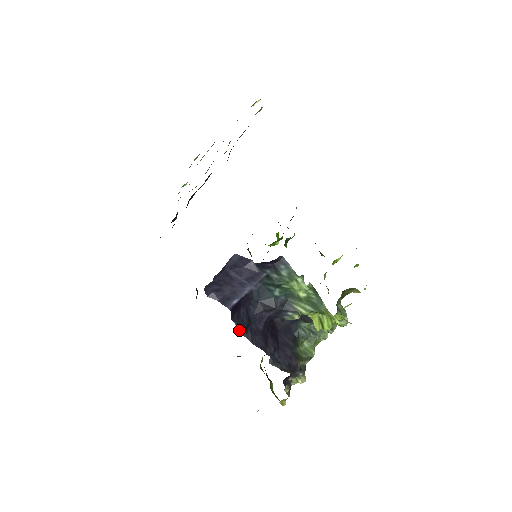
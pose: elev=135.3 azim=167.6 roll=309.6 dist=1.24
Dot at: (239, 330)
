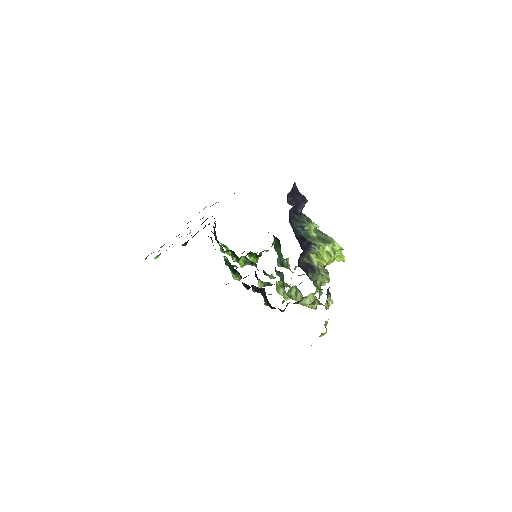
Dot at: occluded
